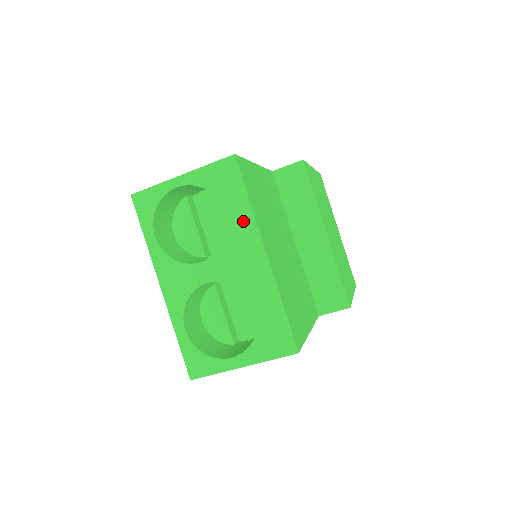
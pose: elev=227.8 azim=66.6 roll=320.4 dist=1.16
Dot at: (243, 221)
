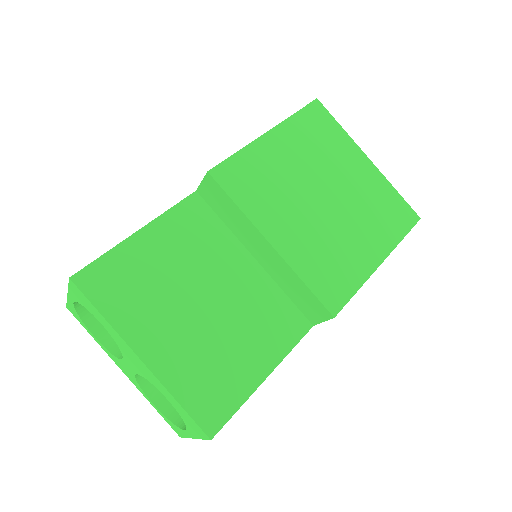
Dot at: (112, 332)
